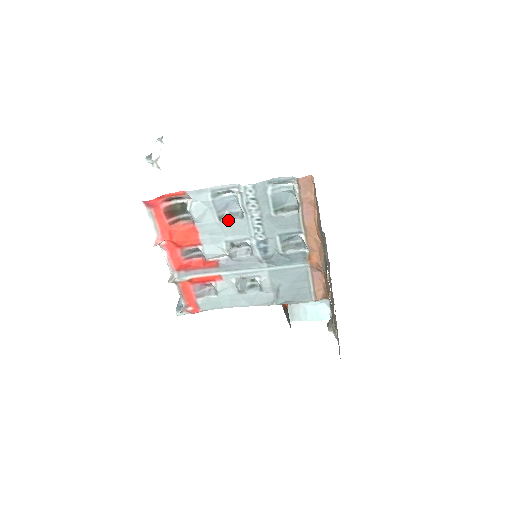
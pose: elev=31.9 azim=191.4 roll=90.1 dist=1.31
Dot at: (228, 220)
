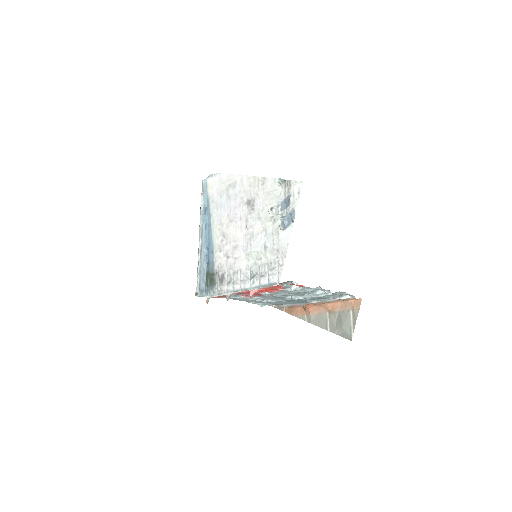
Dot at: (301, 293)
